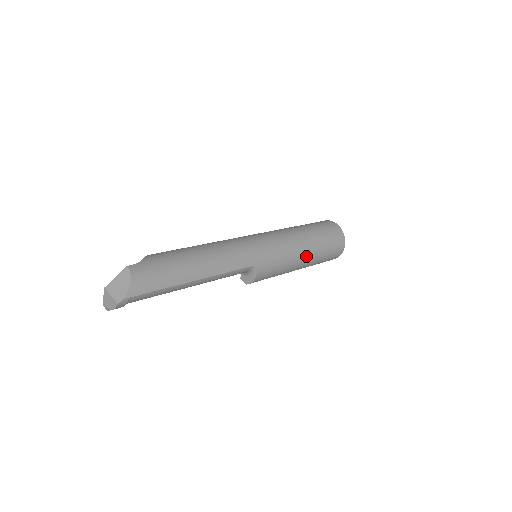
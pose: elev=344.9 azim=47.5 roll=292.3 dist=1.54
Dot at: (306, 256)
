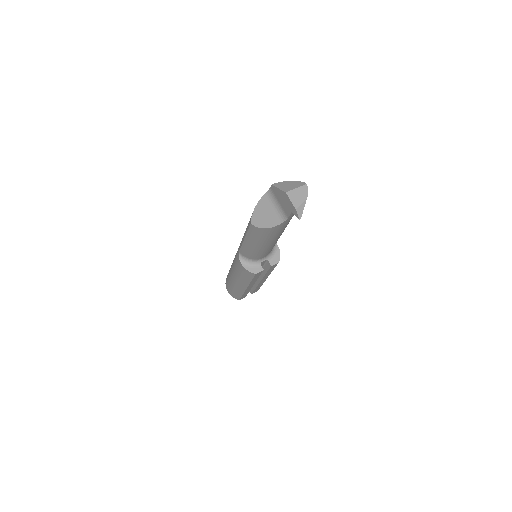
Dot at: occluded
